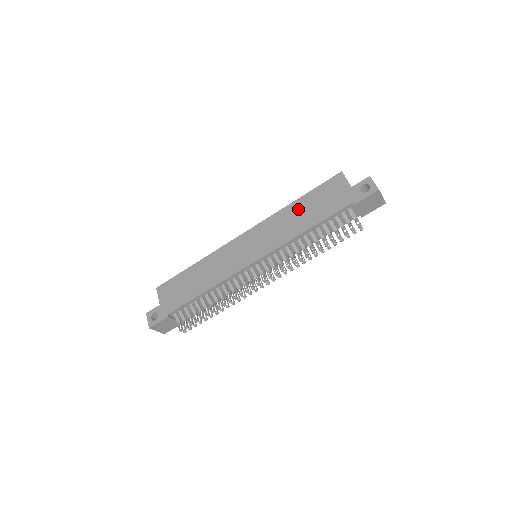
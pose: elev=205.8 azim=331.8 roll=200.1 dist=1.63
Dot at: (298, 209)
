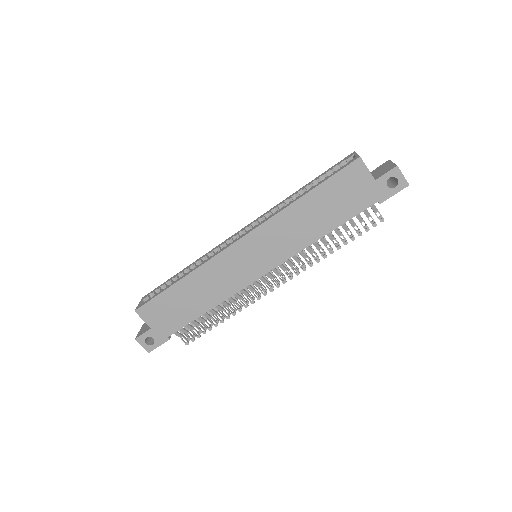
Dot at: (309, 209)
